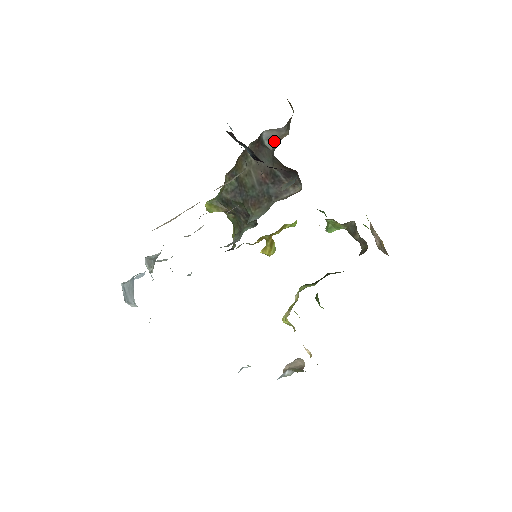
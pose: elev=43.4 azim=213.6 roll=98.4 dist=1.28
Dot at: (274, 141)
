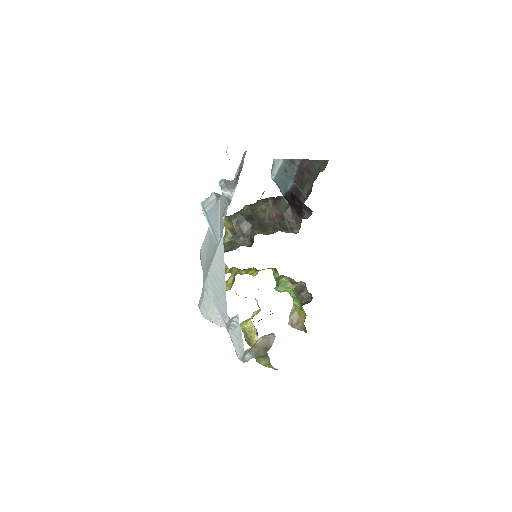
Dot at: occluded
